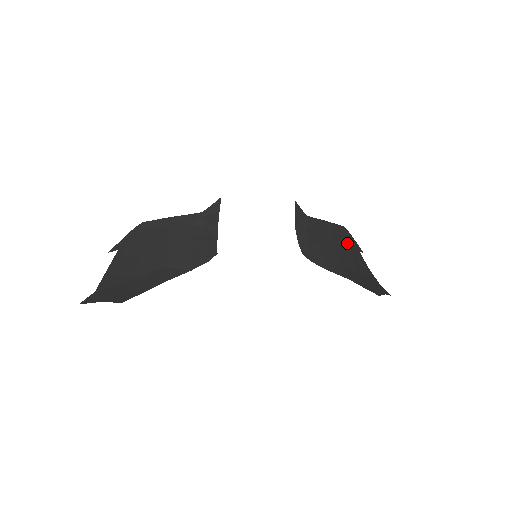
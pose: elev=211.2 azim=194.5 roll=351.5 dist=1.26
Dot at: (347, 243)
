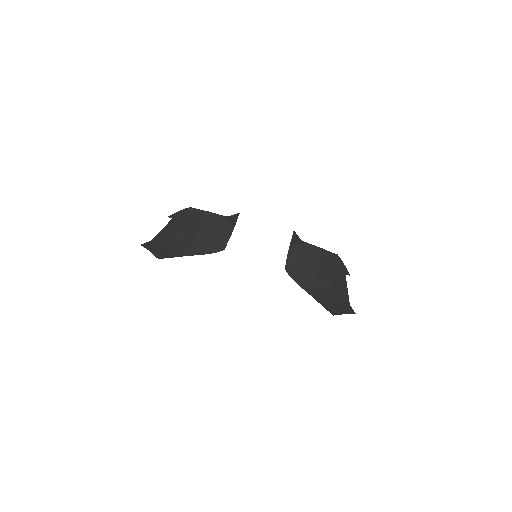
Dot at: (332, 268)
